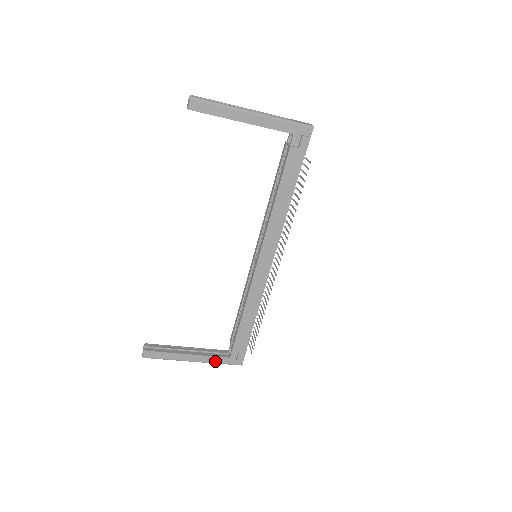
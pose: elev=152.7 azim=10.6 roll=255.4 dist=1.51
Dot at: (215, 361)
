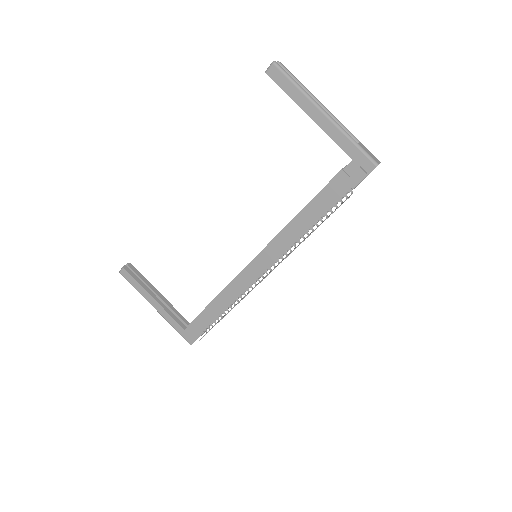
Dot at: (171, 322)
